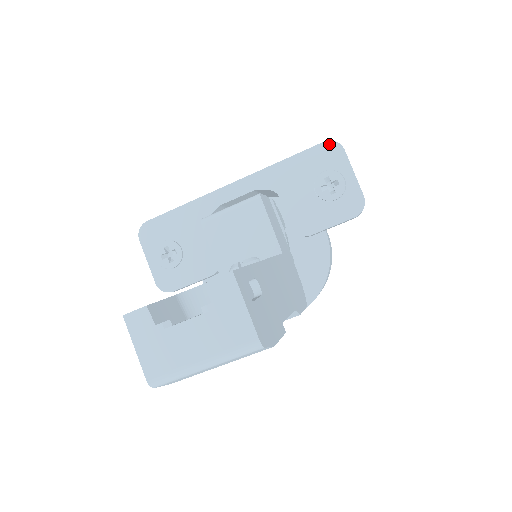
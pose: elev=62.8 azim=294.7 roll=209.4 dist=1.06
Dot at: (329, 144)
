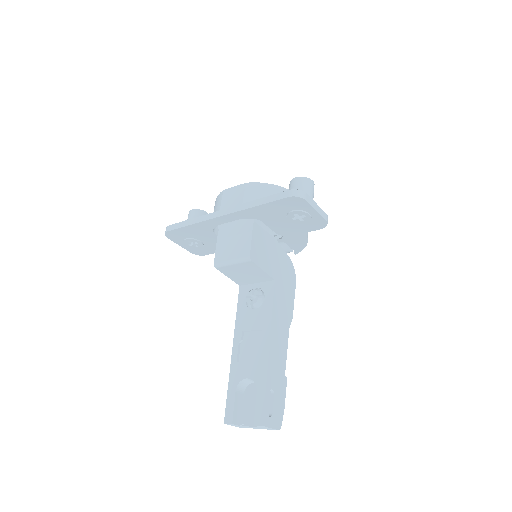
Dot at: (293, 198)
